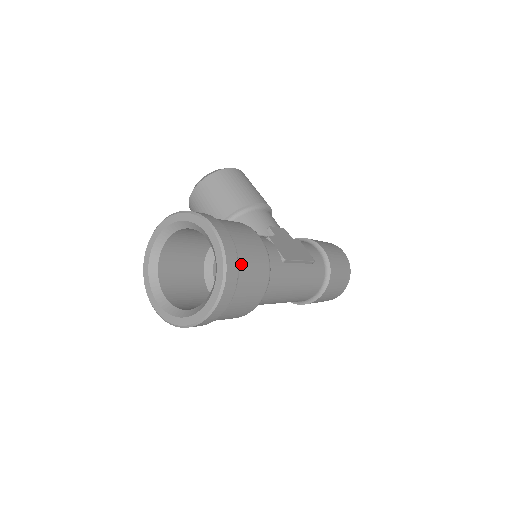
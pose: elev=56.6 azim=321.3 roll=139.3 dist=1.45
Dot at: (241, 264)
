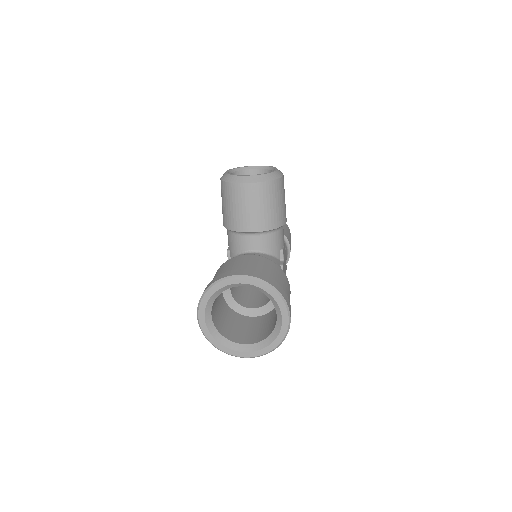
Dot at: occluded
